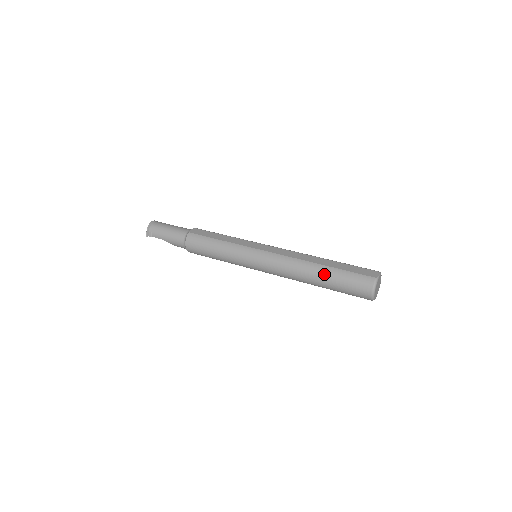
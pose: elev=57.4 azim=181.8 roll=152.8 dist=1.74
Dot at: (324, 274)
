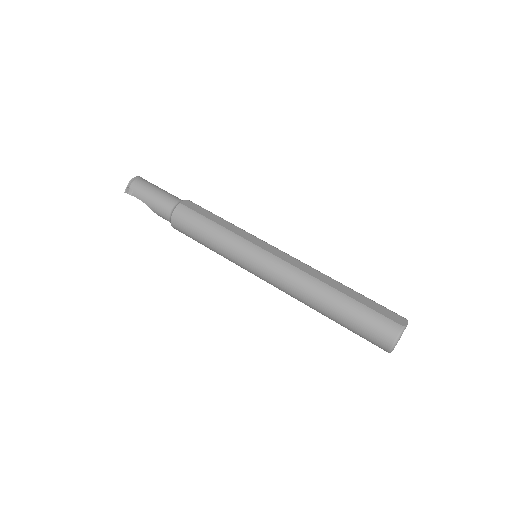
Dot at: (339, 303)
